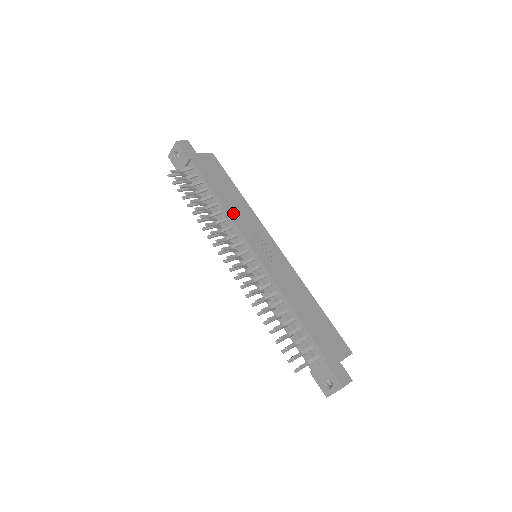
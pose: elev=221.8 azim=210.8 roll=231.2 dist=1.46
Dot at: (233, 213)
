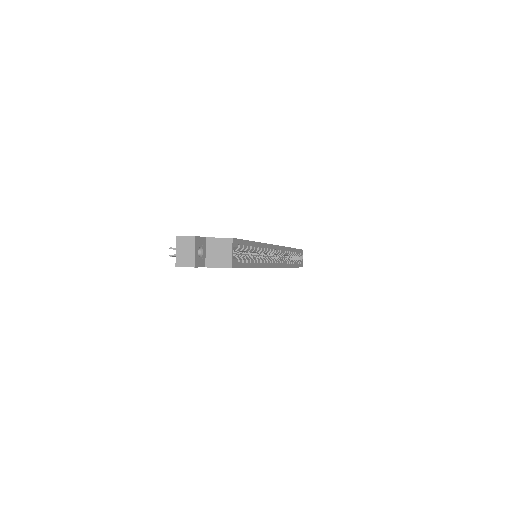
Dot at: occluded
